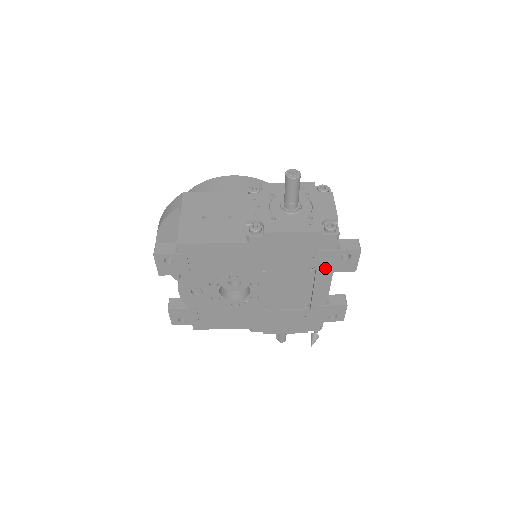
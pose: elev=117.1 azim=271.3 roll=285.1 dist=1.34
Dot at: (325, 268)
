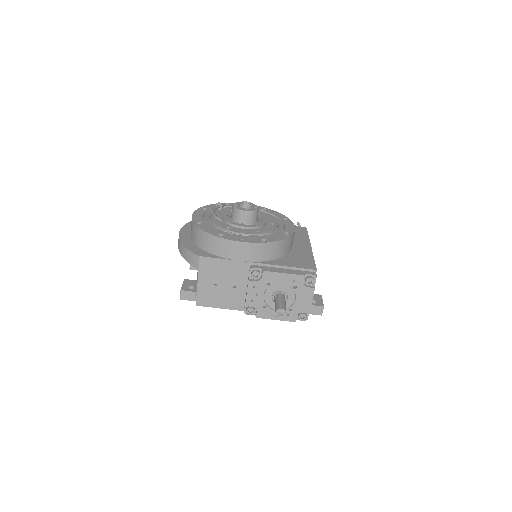
Dot at: occluded
